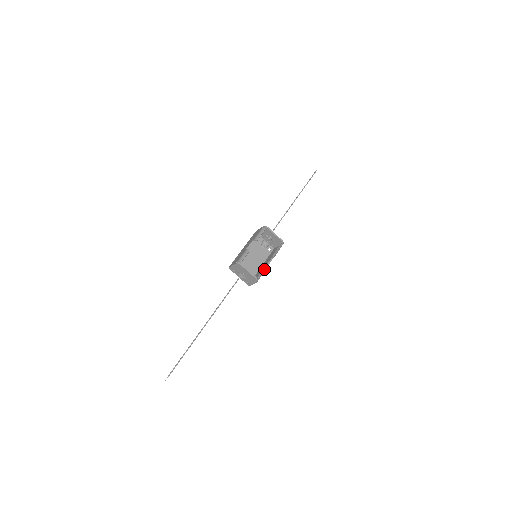
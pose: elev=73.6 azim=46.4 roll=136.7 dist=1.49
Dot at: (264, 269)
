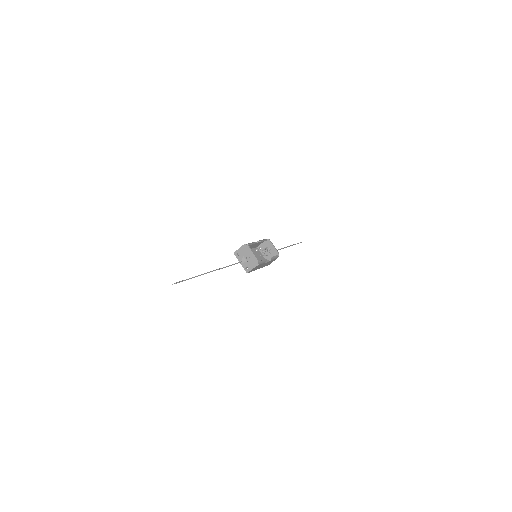
Dot at: (264, 260)
